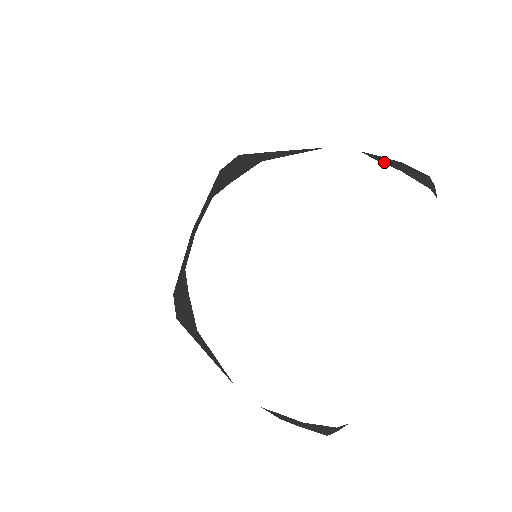
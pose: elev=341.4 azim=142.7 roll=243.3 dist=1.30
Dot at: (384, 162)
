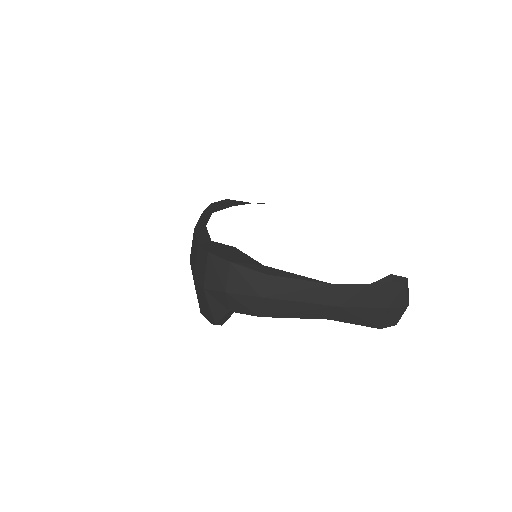
Dot at: occluded
